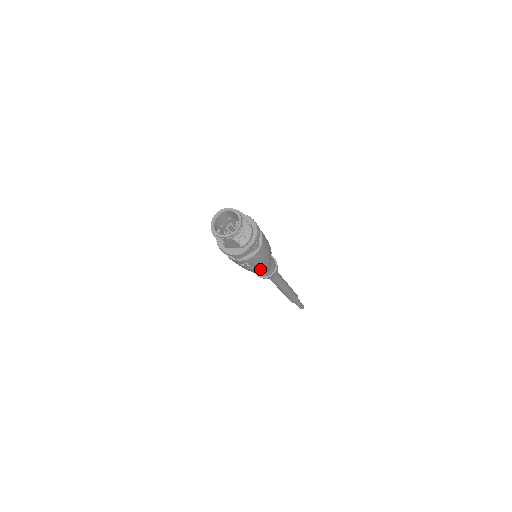
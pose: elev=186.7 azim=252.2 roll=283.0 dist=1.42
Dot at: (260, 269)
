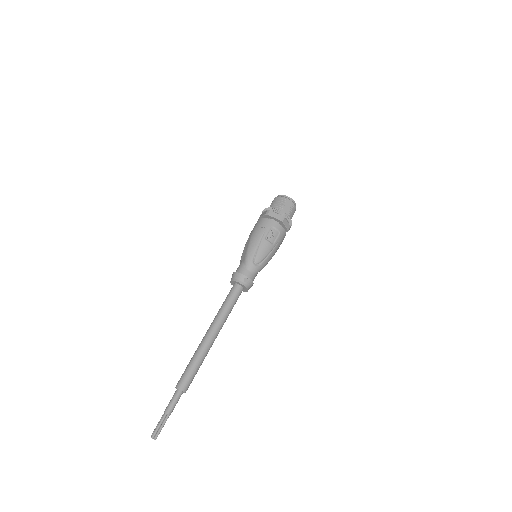
Dot at: (268, 254)
